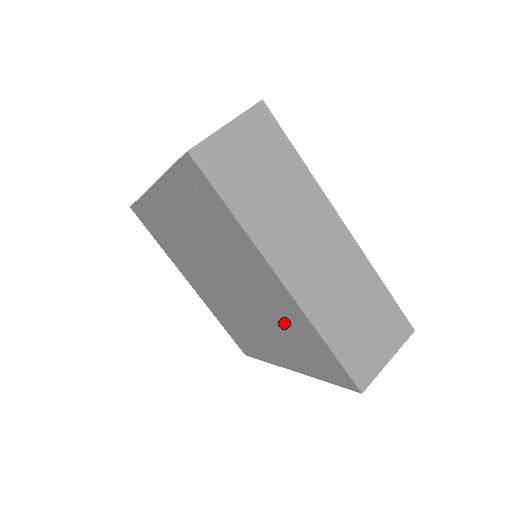
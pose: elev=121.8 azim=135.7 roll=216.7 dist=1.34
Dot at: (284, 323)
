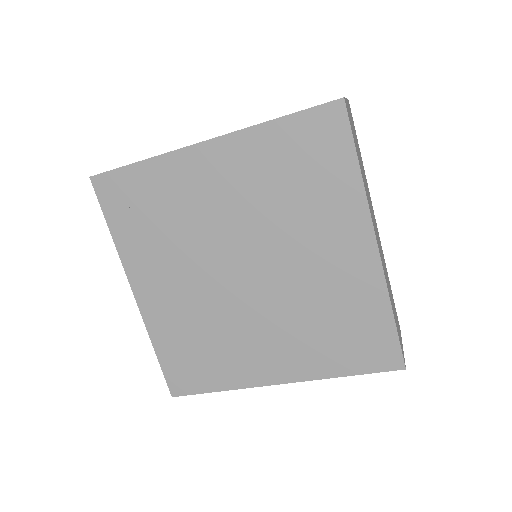
Dot at: (272, 184)
